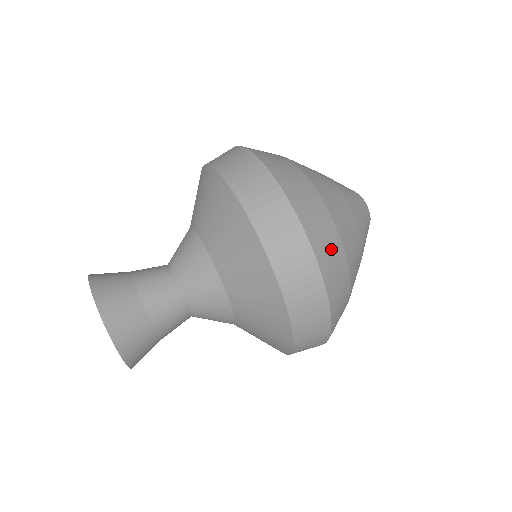
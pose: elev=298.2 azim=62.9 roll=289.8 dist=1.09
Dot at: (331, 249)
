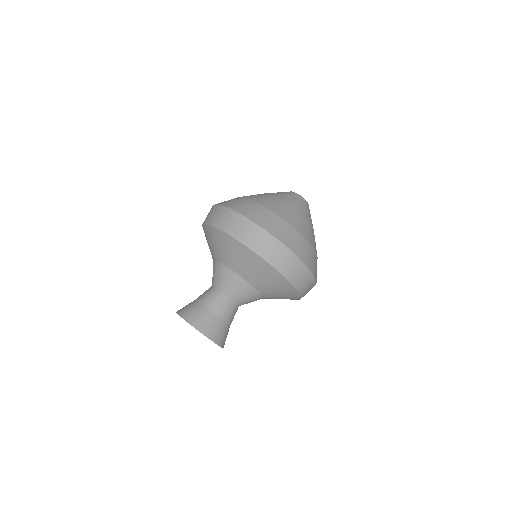
Dot at: (285, 232)
